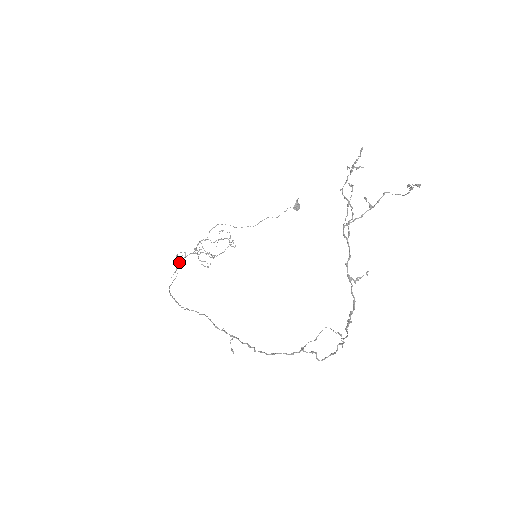
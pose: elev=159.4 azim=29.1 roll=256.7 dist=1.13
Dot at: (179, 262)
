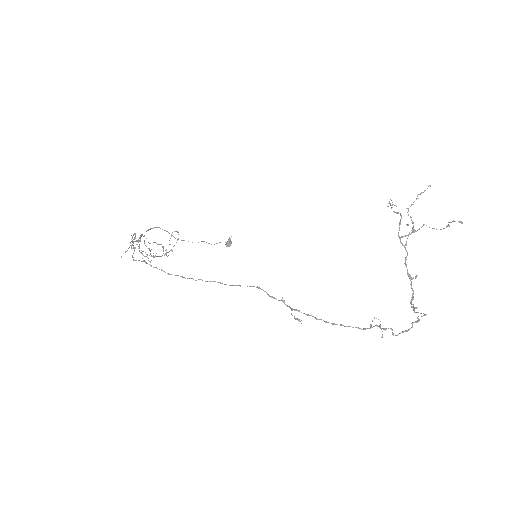
Dot at: occluded
